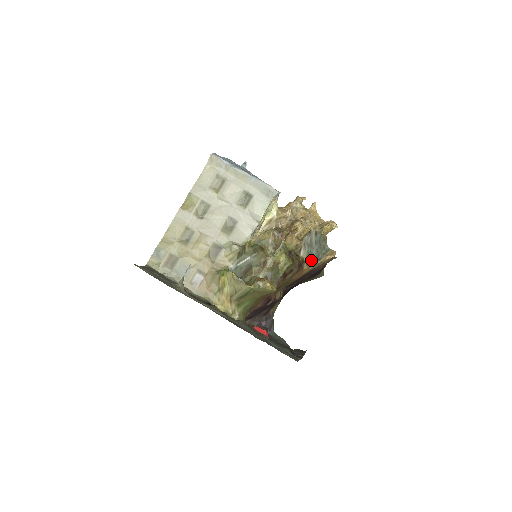
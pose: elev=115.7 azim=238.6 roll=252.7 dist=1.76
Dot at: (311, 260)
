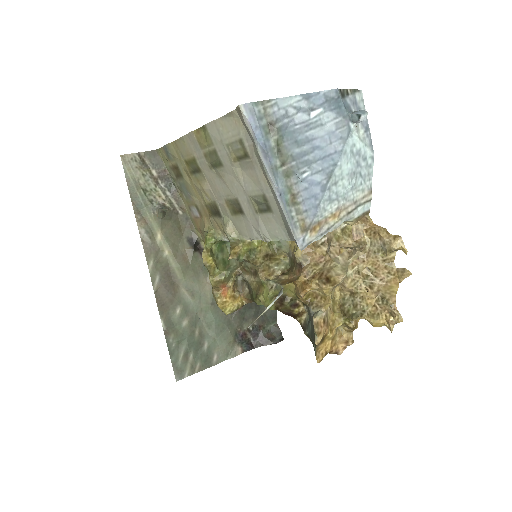
Dot at: (305, 325)
